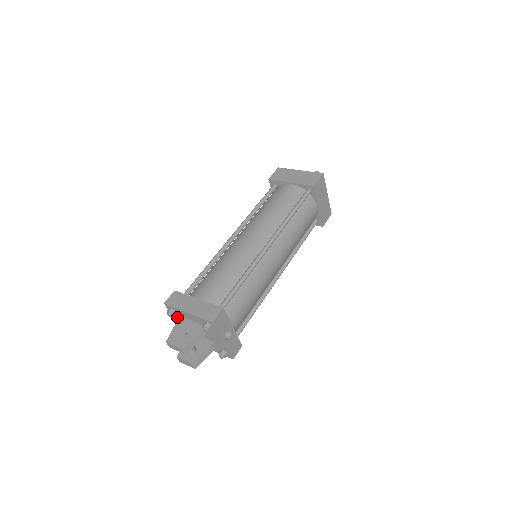
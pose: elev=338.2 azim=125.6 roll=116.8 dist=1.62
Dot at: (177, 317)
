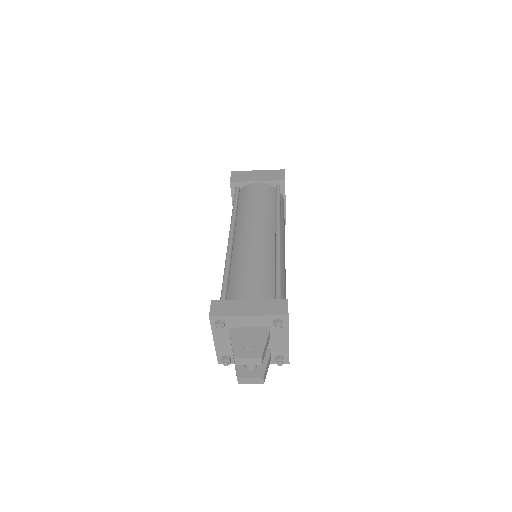
Dot at: (222, 331)
